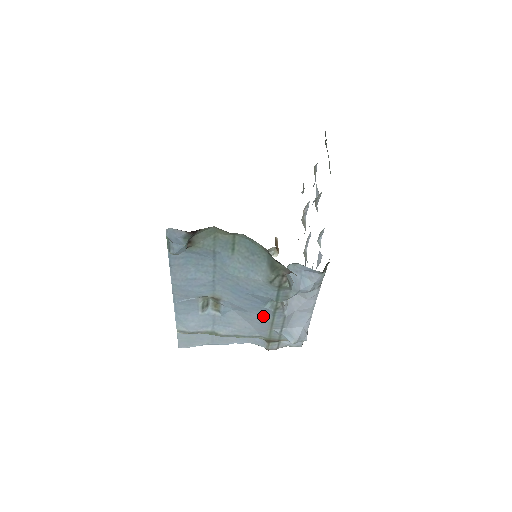
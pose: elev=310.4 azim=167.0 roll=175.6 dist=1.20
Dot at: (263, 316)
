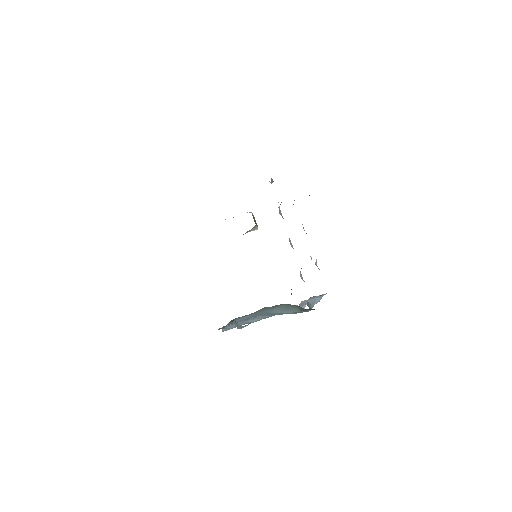
Dot at: occluded
